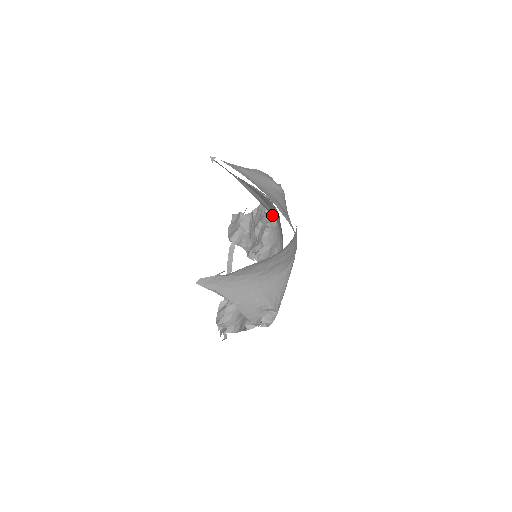
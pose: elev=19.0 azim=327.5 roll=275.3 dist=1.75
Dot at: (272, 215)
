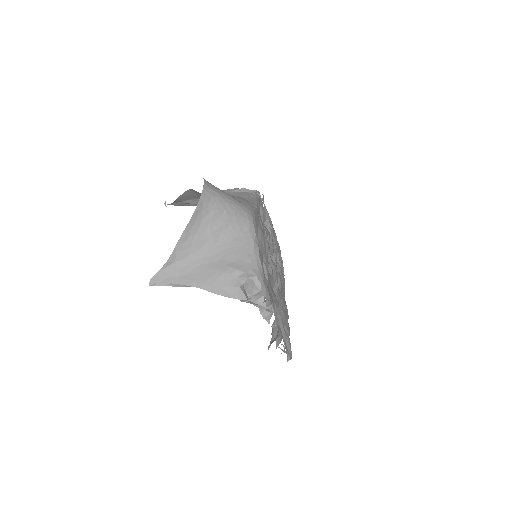
Dot at: occluded
